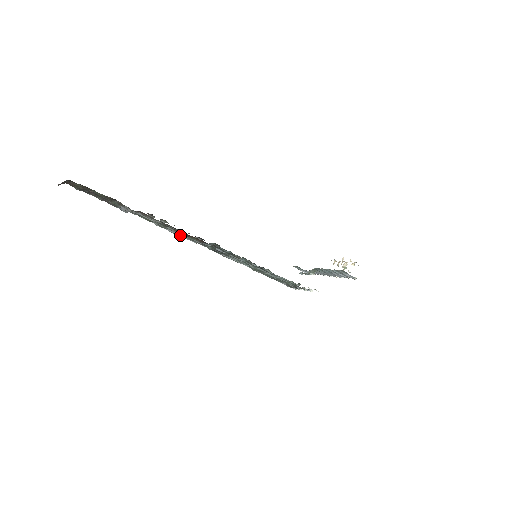
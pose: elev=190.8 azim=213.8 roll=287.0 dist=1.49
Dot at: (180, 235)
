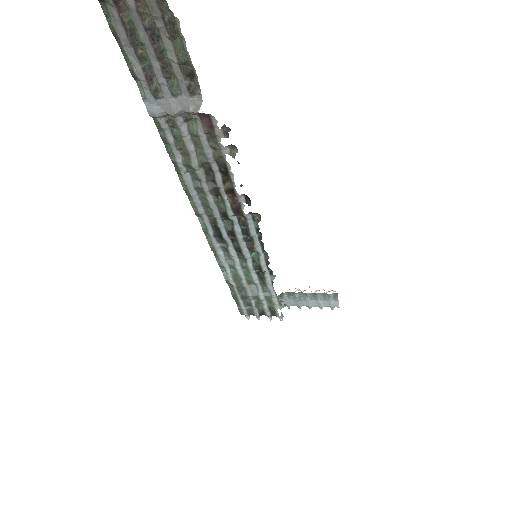
Dot at: (194, 191)
